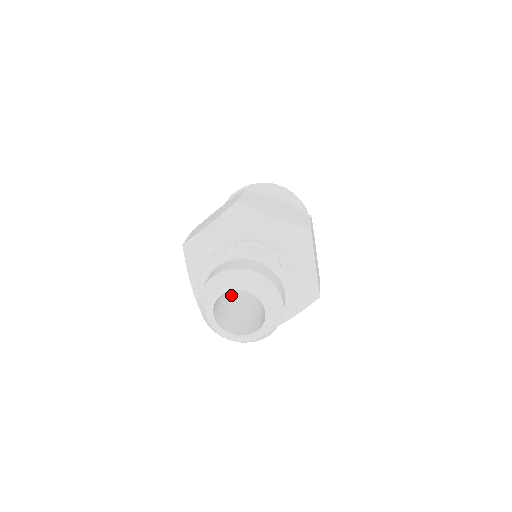
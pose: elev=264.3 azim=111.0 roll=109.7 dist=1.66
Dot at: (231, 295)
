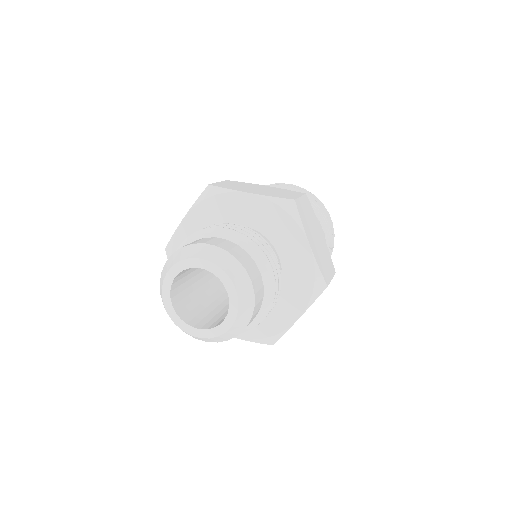
Dot at: (215, 295)
